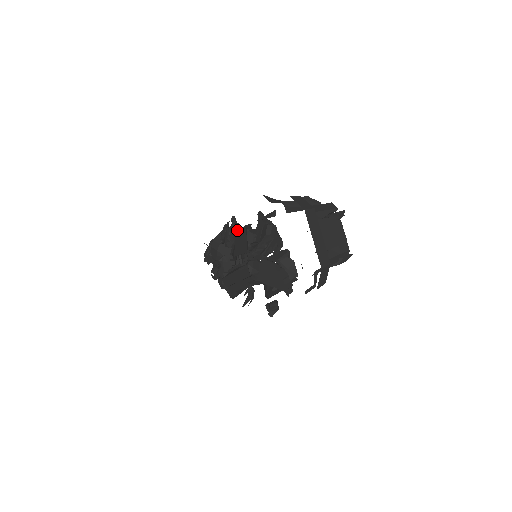
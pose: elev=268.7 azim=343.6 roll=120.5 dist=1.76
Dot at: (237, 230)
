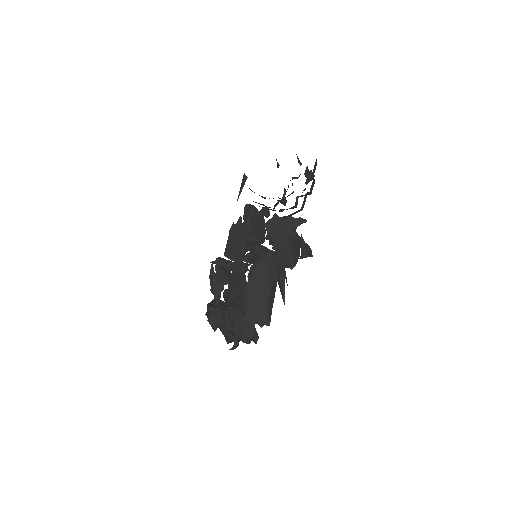
Dot at: (225, 250)
